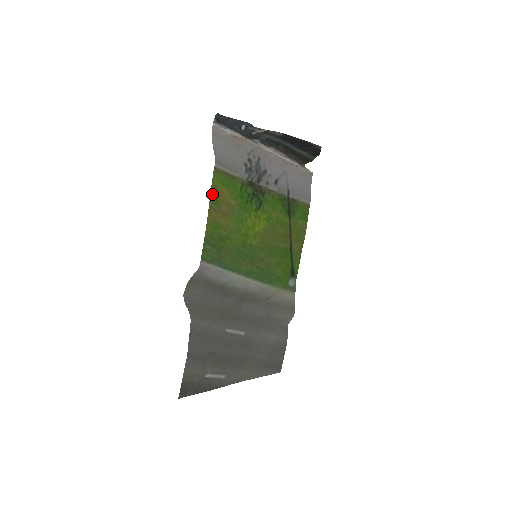
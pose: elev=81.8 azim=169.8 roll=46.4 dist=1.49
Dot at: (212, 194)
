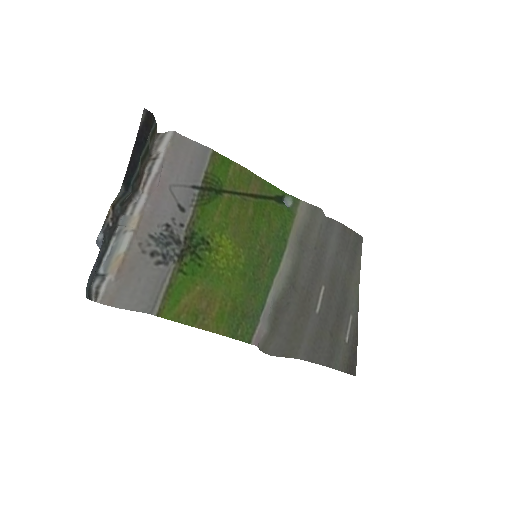
Dot at: (186, 322)
